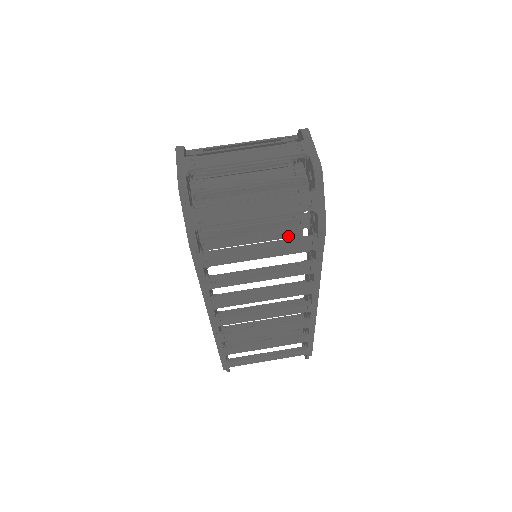
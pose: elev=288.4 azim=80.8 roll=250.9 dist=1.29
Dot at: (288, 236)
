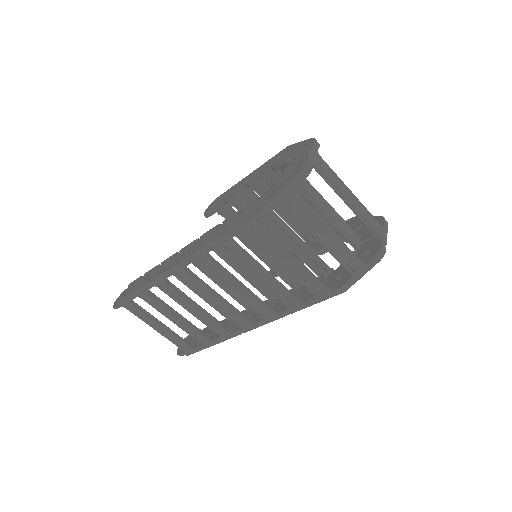
Dot at: occluded
